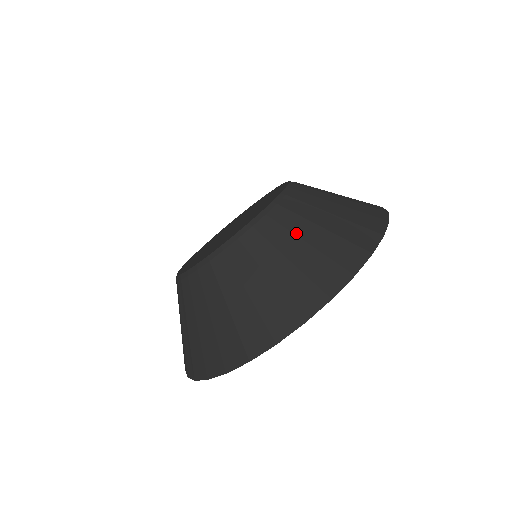
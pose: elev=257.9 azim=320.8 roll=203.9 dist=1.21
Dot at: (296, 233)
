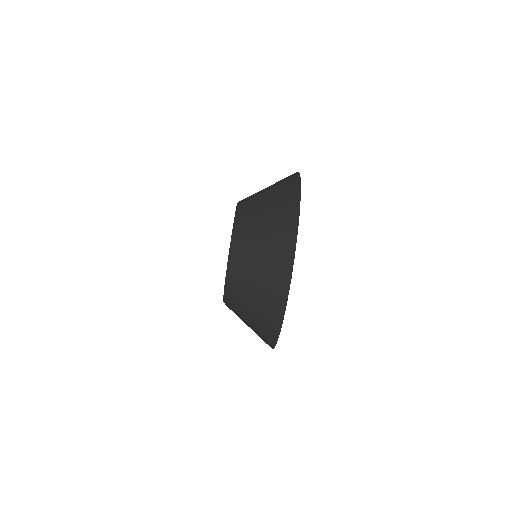
Dot at: (251, 266)
